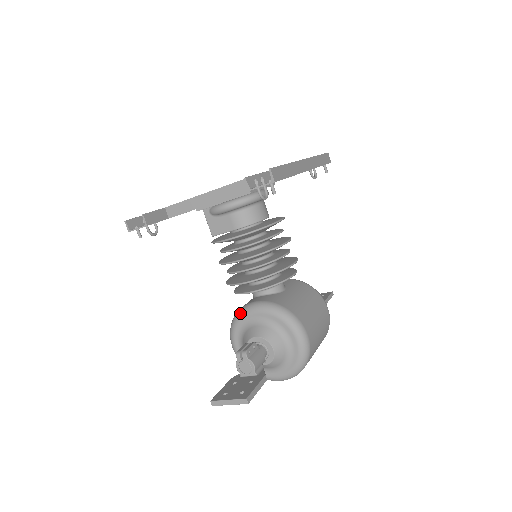
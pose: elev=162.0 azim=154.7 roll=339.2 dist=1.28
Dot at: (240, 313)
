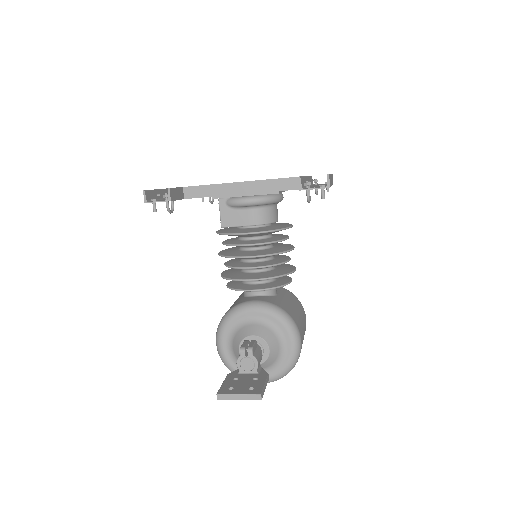
Dot at: (237, 310)
